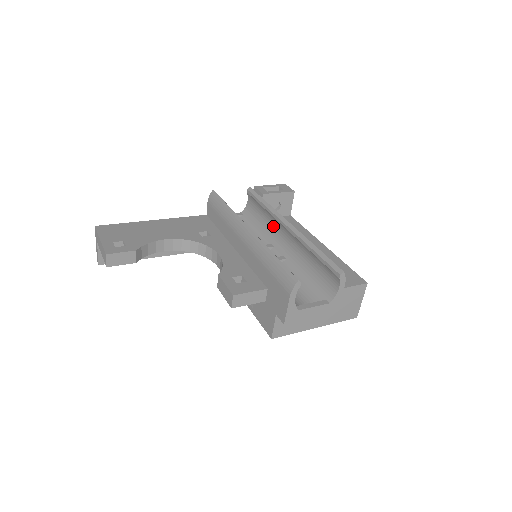
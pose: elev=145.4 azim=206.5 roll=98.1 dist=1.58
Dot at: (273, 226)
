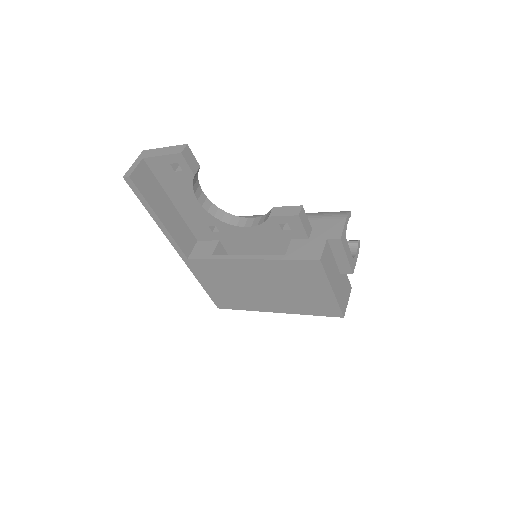
Dot at: occluded
